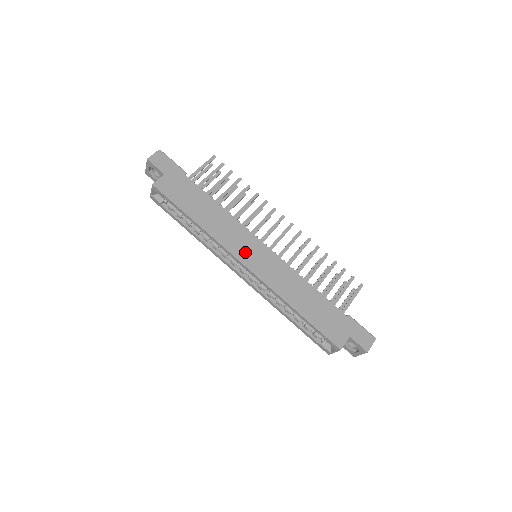
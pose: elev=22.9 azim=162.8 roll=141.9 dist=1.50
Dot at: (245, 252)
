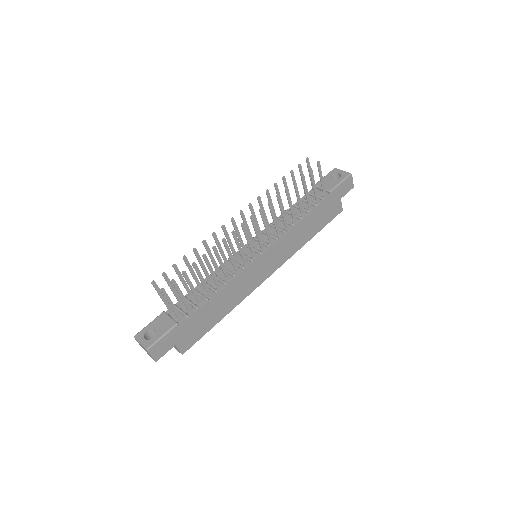
Dot at: (261, 275)
